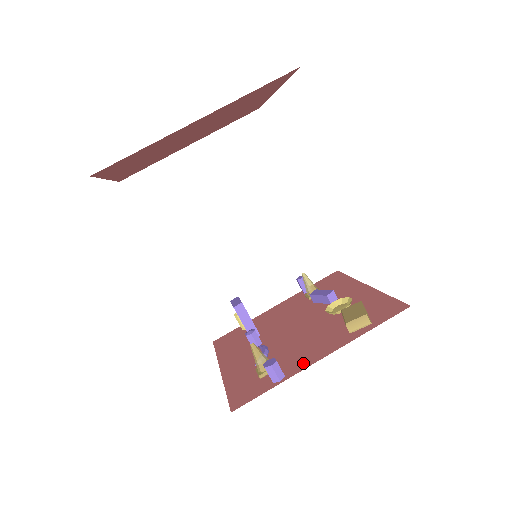
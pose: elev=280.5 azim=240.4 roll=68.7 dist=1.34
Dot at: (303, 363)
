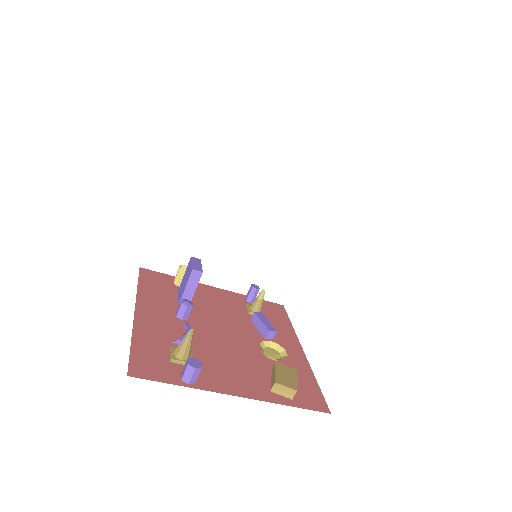
Dot at: (217, 384)
